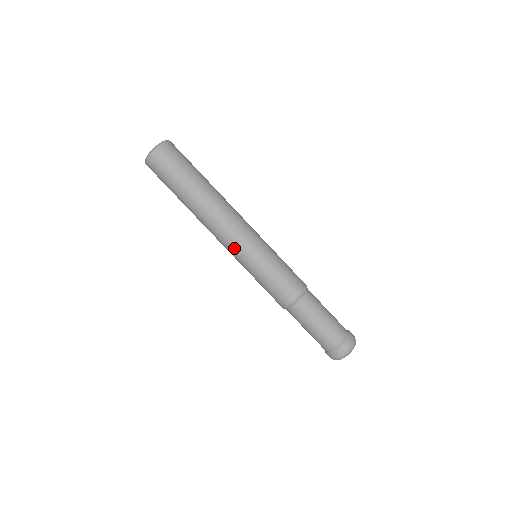
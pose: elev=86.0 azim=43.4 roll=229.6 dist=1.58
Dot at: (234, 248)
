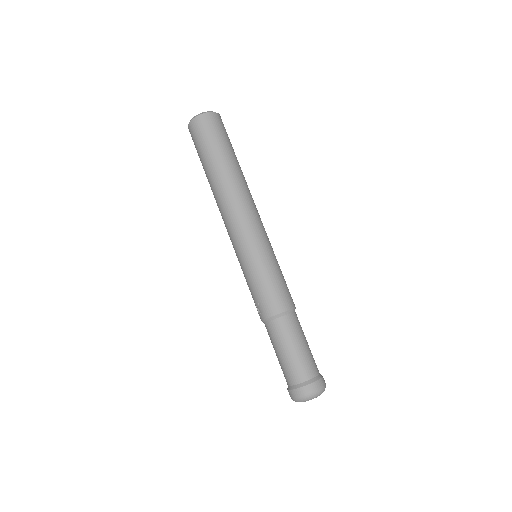
Dot at: (235, 237)
